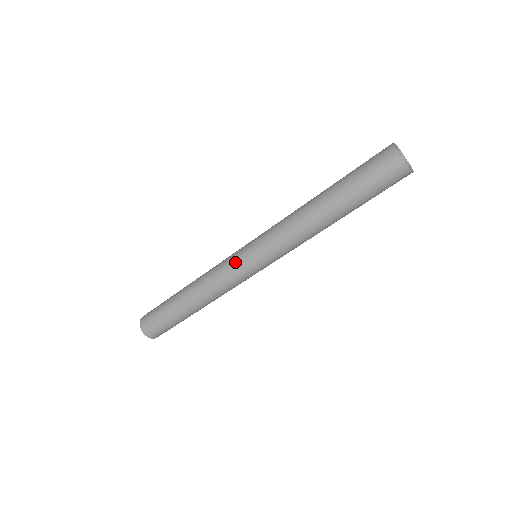
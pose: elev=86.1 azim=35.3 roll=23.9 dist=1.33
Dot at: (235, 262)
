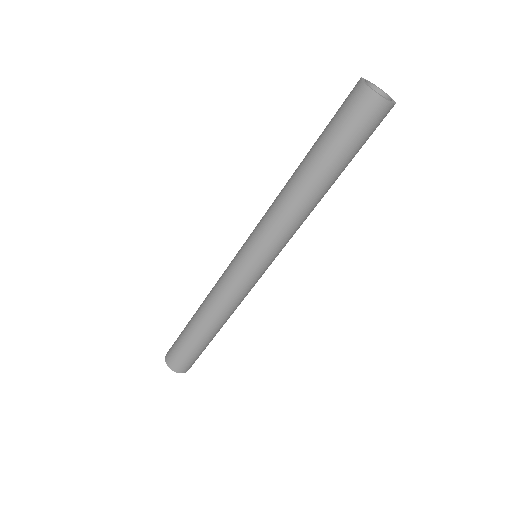
Dot at: (236, 271)
